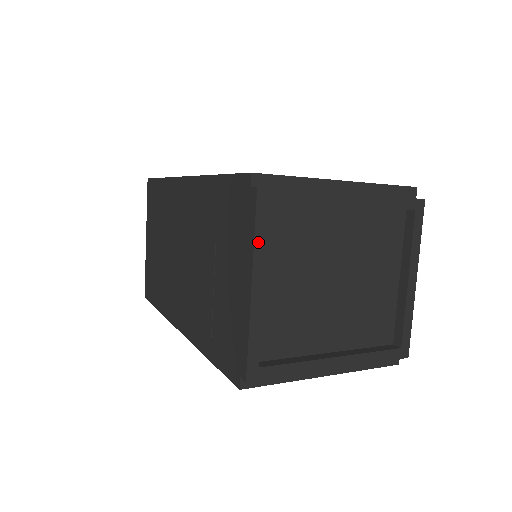
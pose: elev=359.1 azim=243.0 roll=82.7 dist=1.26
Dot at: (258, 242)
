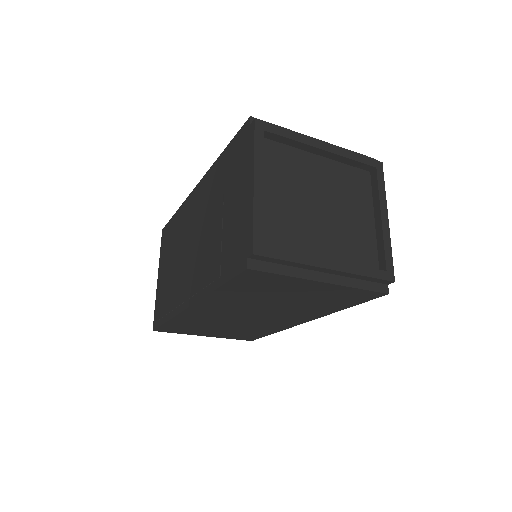
Dot at: (257, 153)
